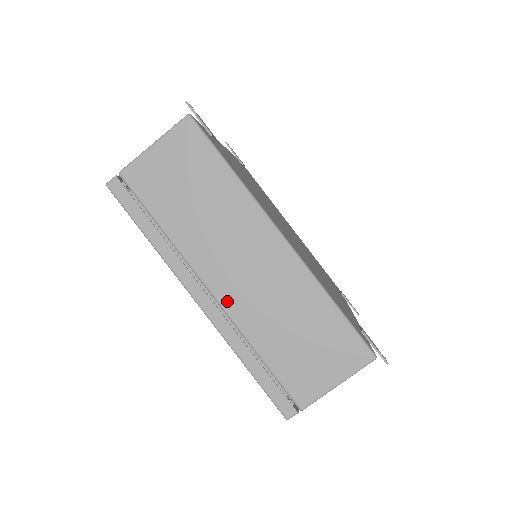
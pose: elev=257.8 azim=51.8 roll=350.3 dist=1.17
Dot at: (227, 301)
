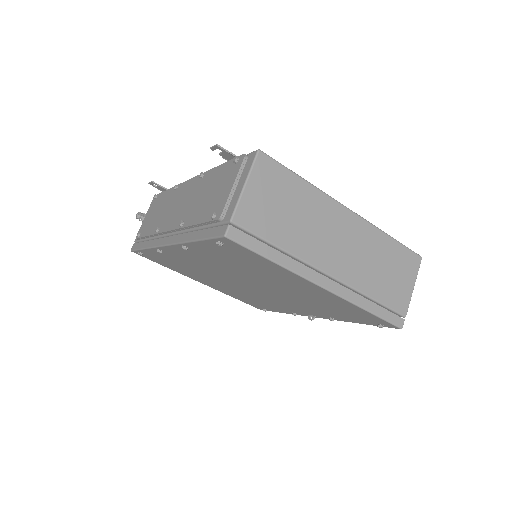
Dot at: (341, 275)
